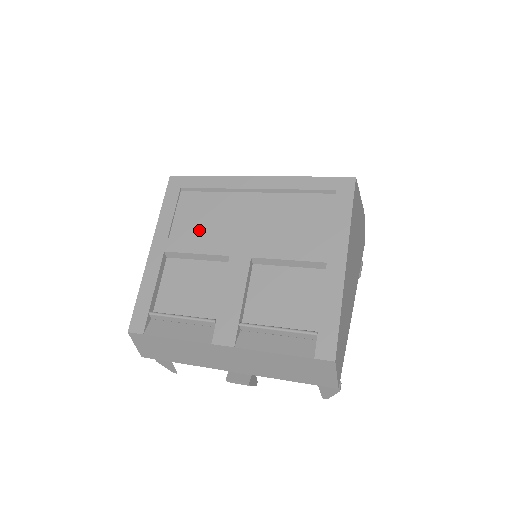
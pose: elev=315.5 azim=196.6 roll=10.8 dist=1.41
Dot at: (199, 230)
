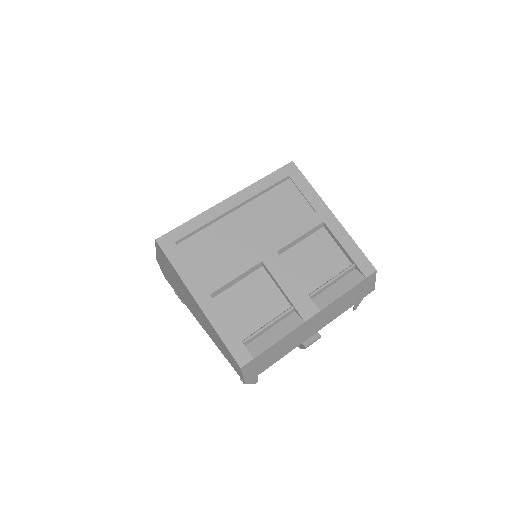
Dot at: (221, 261)
